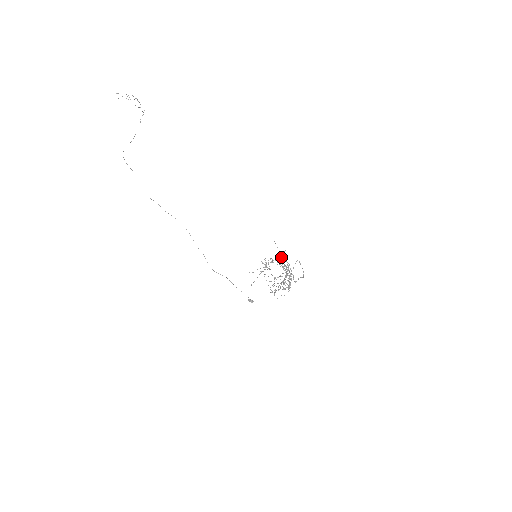
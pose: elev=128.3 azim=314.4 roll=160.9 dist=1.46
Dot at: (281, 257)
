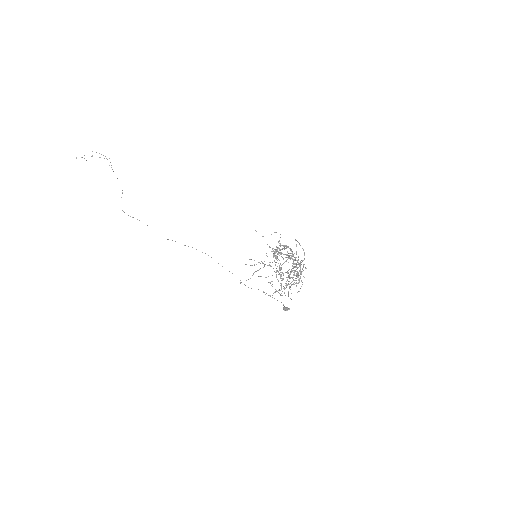
Dot at: (280, 244)
